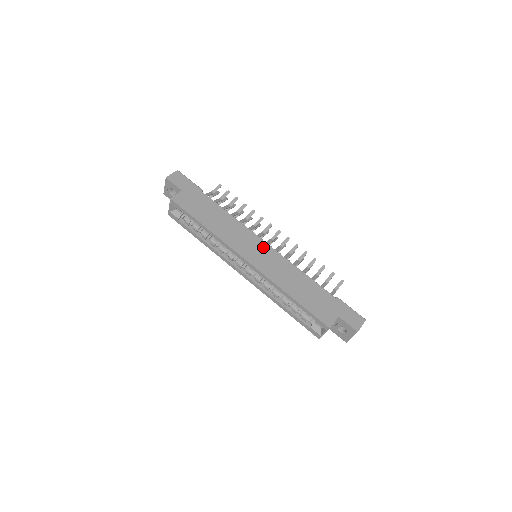
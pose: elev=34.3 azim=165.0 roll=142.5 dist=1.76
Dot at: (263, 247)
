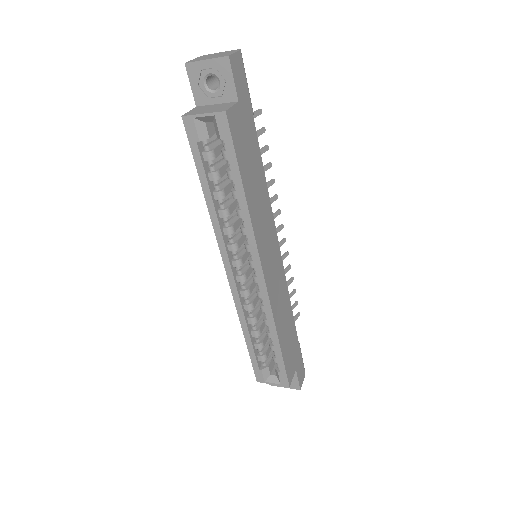
Dot at: (277, 254)
